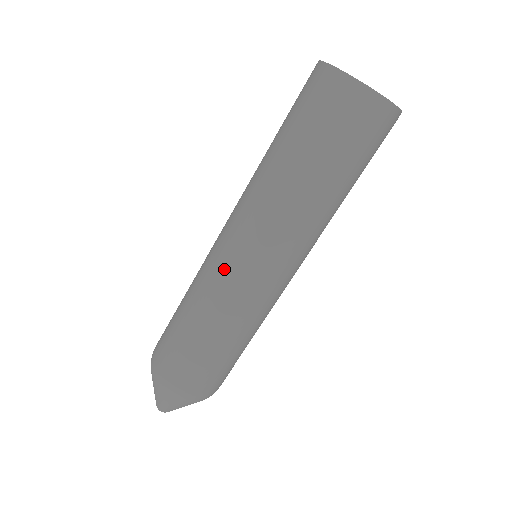
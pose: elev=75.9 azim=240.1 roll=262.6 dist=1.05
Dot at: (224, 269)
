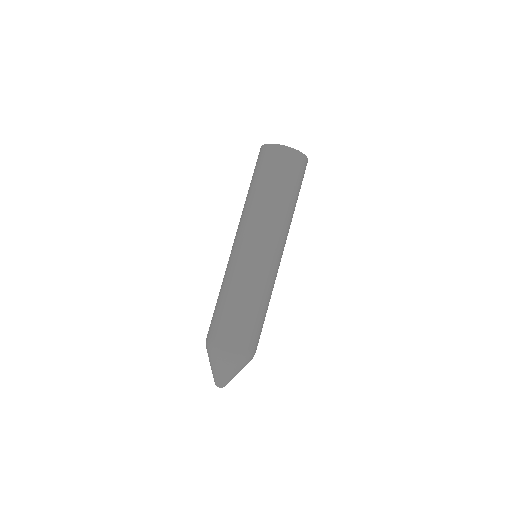
Dot at: (242, 259)
